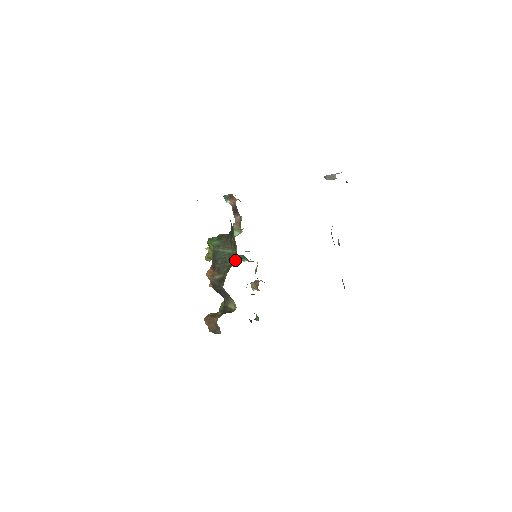
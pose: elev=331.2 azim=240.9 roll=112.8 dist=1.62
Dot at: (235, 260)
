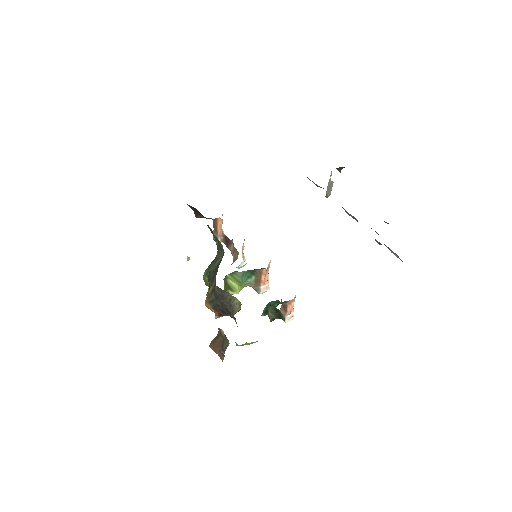
Dot at: occluded
